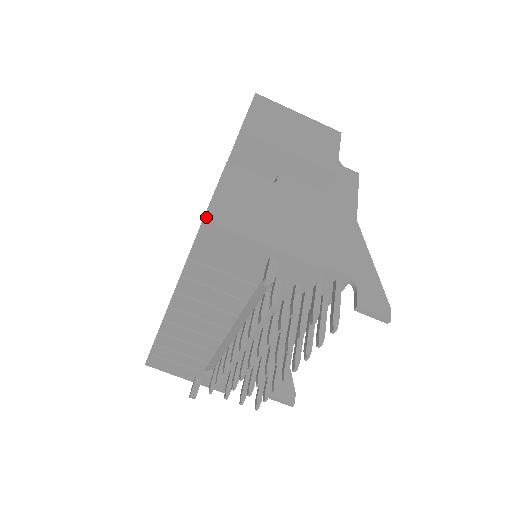
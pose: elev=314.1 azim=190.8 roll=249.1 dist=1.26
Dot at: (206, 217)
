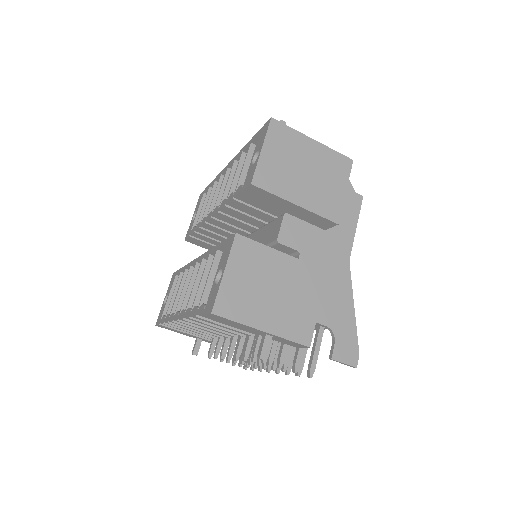
Dot at: (214, 310)
